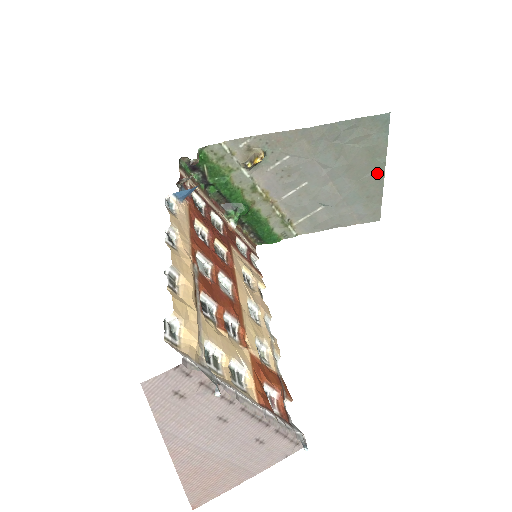
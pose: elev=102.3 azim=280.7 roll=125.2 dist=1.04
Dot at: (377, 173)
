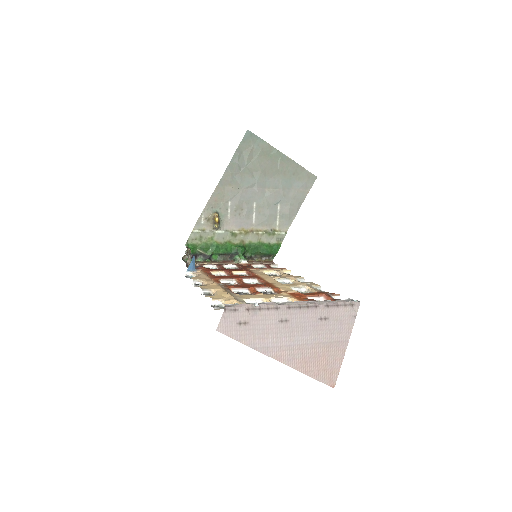
Dot at: (281, 159)
